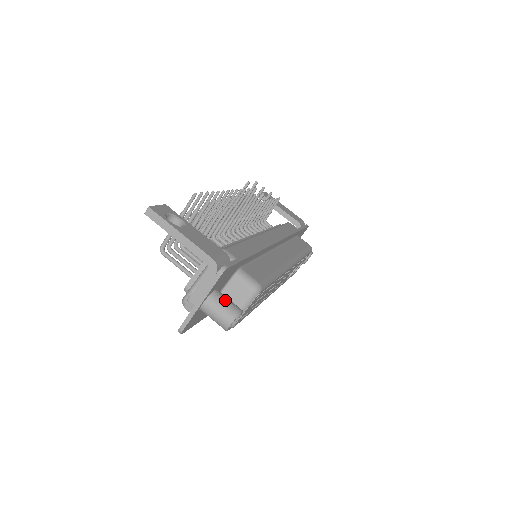
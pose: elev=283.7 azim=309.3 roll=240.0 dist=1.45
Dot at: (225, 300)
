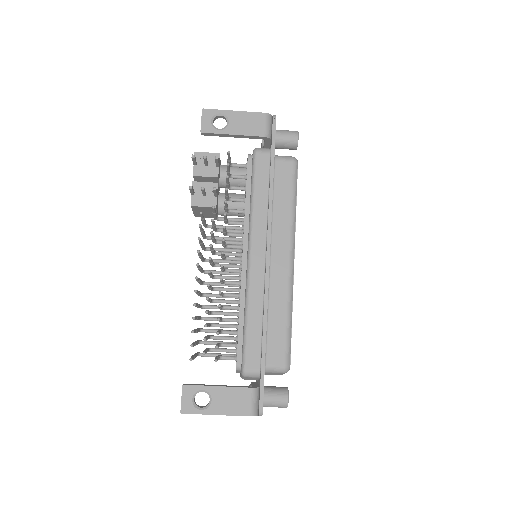
Dot at: (273, 401)
